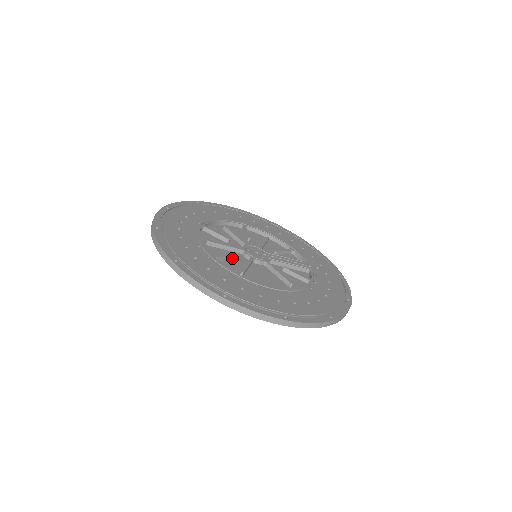
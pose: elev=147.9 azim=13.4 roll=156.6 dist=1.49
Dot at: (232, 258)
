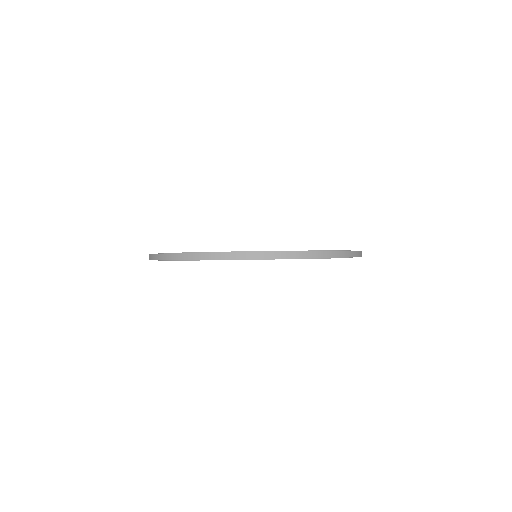
Dot at: occluded
